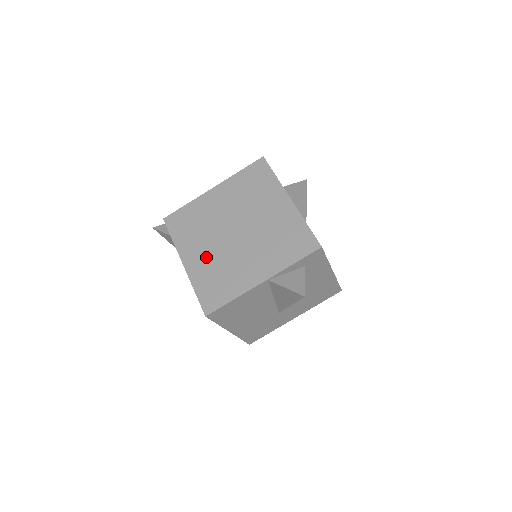
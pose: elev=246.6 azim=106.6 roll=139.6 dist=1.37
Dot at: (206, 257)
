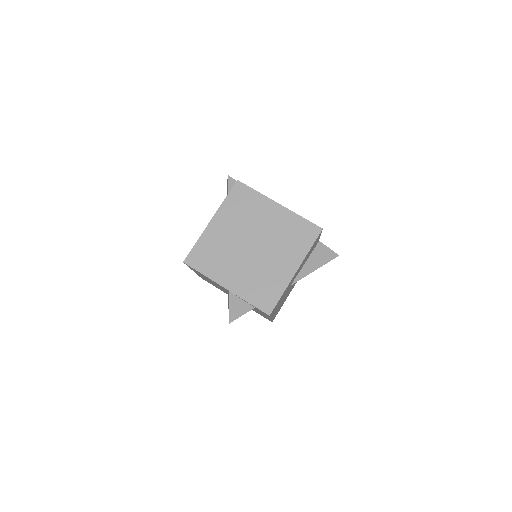
Dot at: (224, 235)
